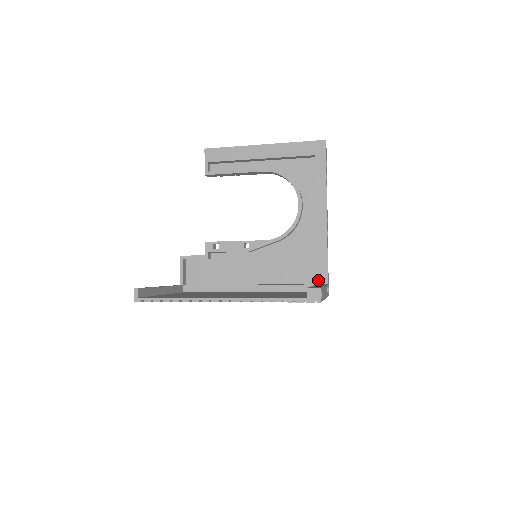
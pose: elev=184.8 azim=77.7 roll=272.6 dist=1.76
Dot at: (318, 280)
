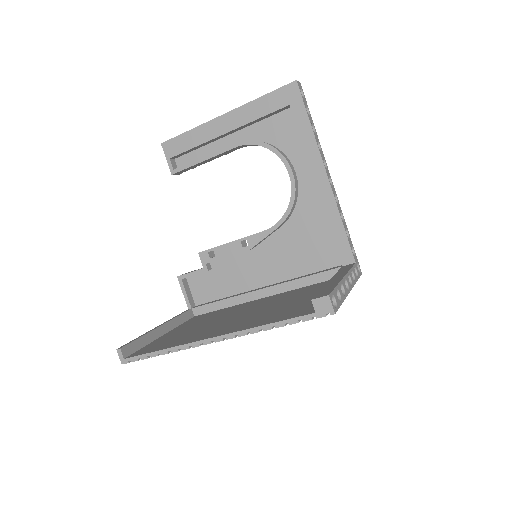
Dot at: (342, 261)
